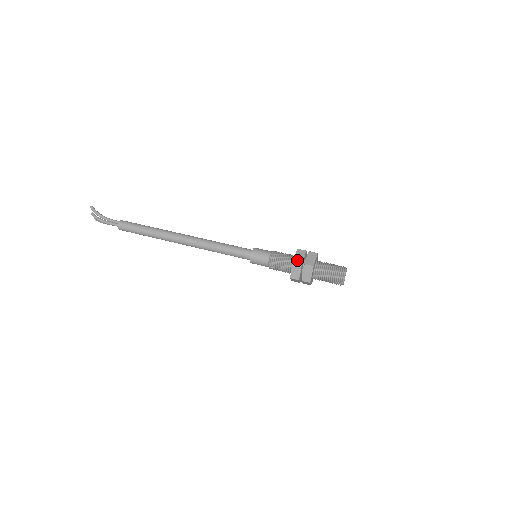
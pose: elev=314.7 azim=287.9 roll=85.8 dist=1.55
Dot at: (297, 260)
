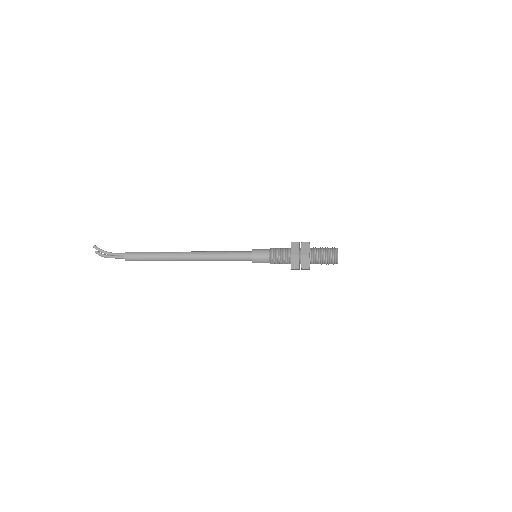
Dot at: (294, 253)
